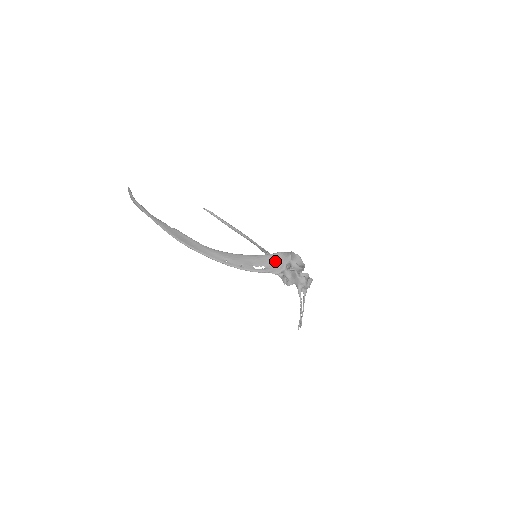
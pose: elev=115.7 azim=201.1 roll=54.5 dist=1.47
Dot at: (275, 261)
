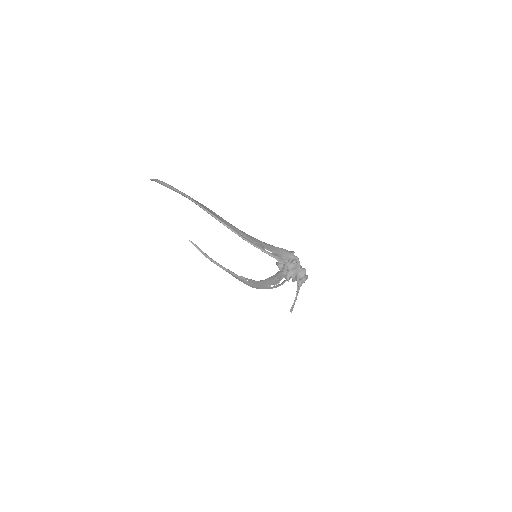
Dot at: (281, 253)
